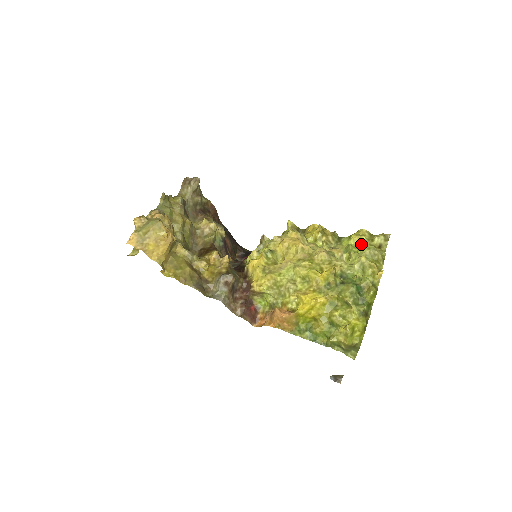
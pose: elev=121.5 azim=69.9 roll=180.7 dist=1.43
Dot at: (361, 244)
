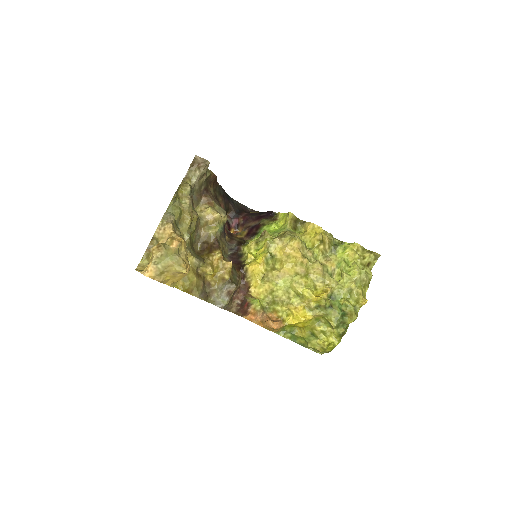
Dot at: (353, 261)
